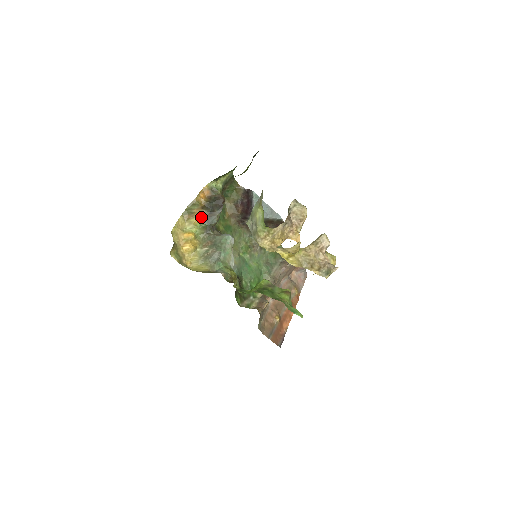
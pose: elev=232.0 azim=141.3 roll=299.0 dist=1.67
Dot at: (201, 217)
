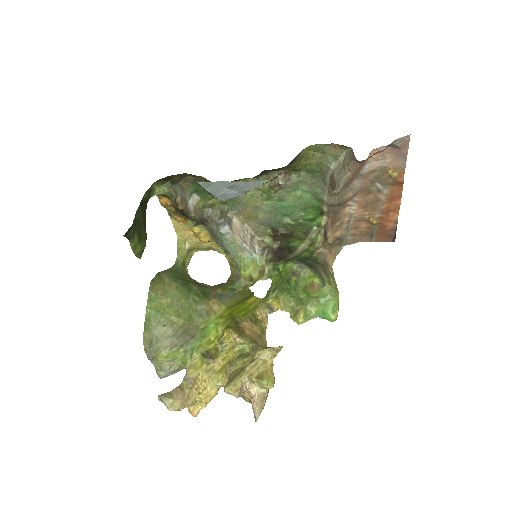
Dot at: (184, 219)
